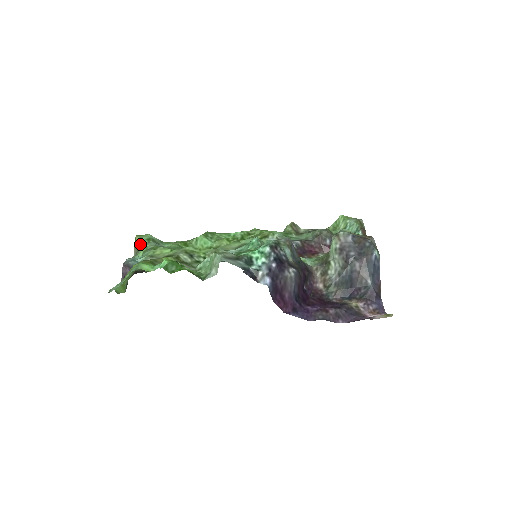
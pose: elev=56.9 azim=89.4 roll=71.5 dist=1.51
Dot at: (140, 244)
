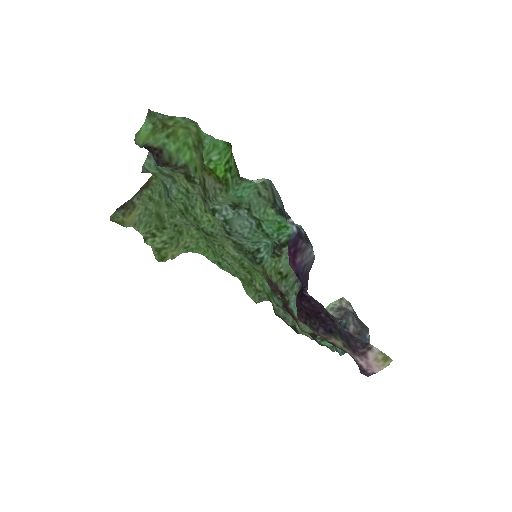
Dot at: (155, 174)
